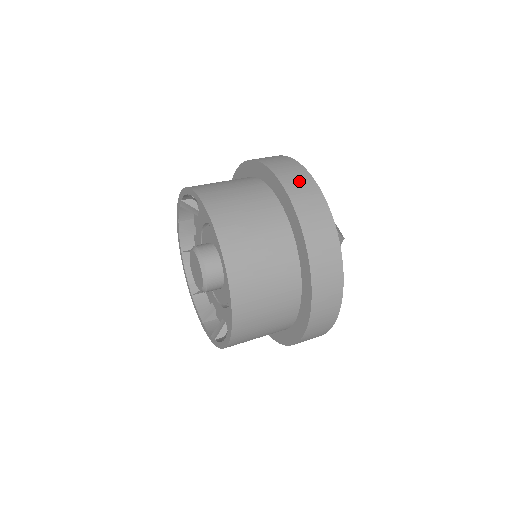
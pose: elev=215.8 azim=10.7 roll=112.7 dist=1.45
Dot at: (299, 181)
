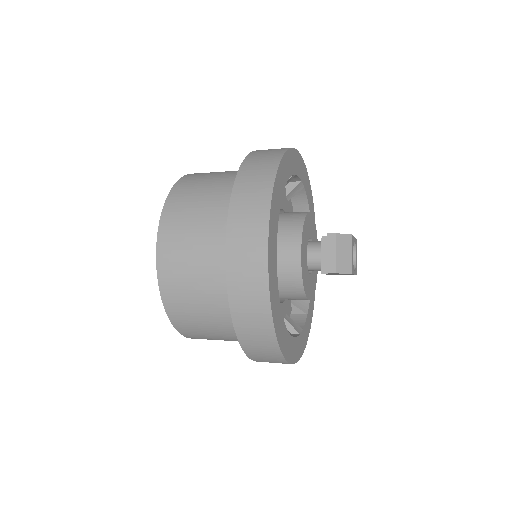
Dot at: (248, 238)
